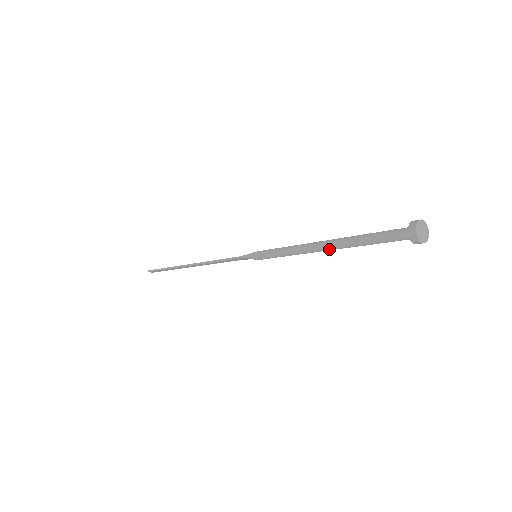
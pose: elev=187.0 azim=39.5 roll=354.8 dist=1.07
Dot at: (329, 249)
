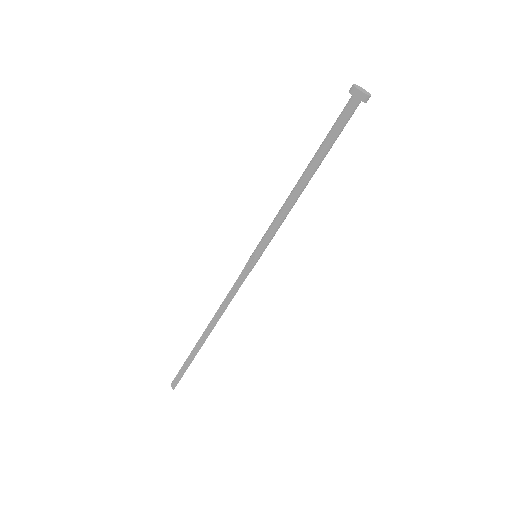
Dot at: (303, 175)
